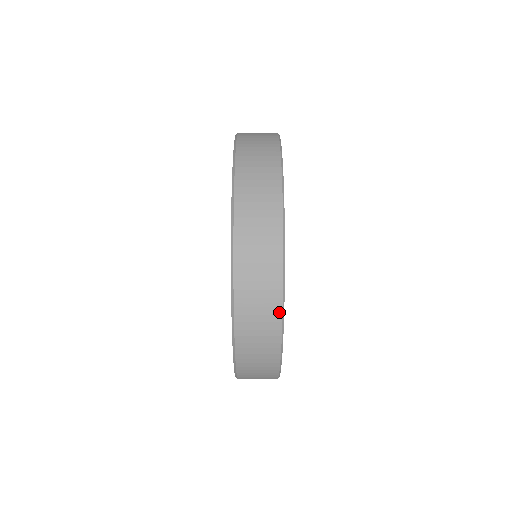
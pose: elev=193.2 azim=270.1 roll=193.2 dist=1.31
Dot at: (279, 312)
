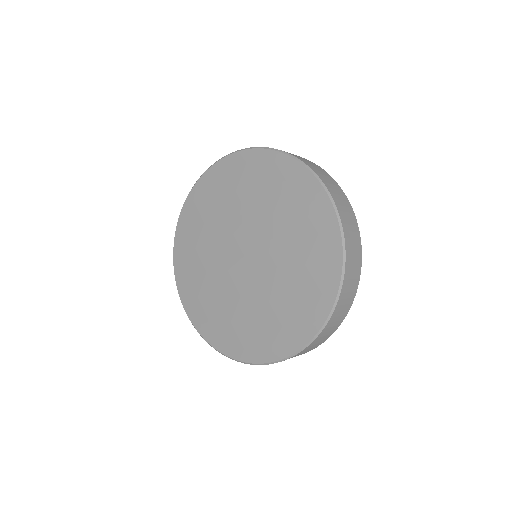
Dot at: (358, 283)
